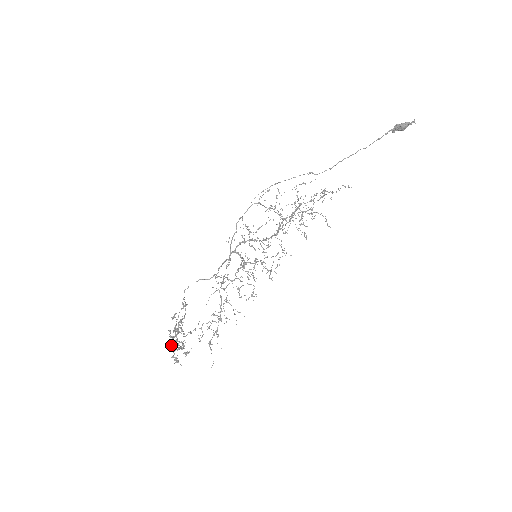
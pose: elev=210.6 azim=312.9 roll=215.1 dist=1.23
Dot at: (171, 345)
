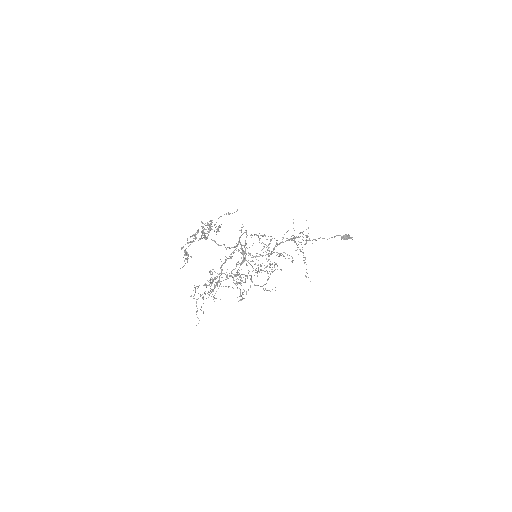
Dot at: (185, 250)
